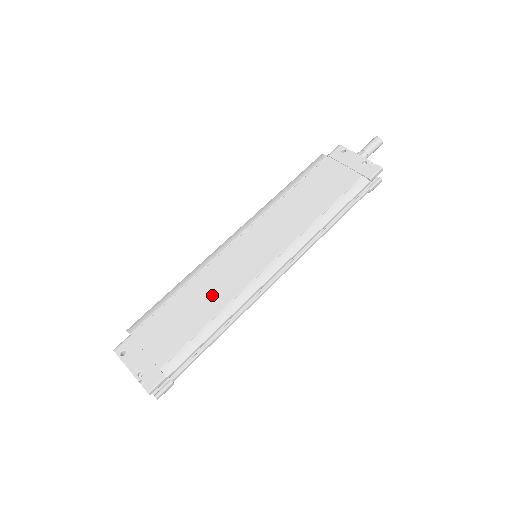
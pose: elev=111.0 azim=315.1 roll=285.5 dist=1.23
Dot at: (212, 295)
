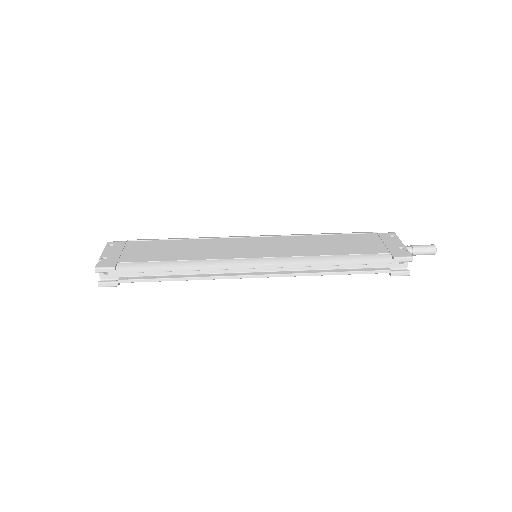
Dot at: (198, 251)
